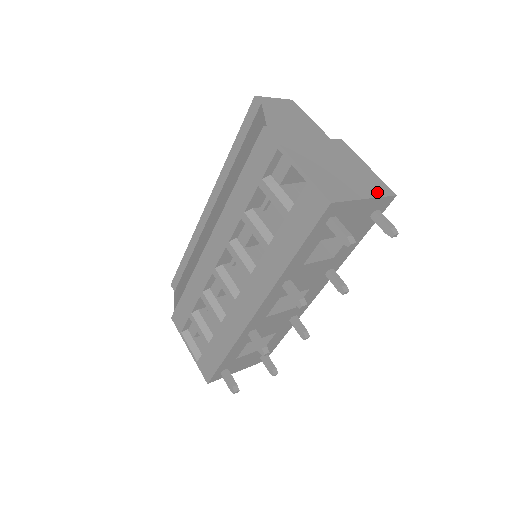
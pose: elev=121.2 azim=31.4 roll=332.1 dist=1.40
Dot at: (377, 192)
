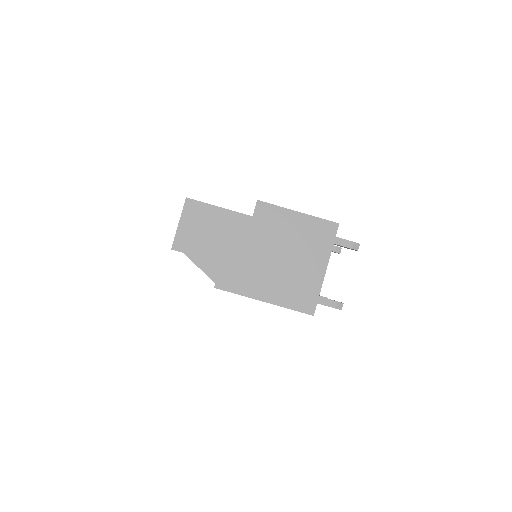
Dot at: (326, 246)
